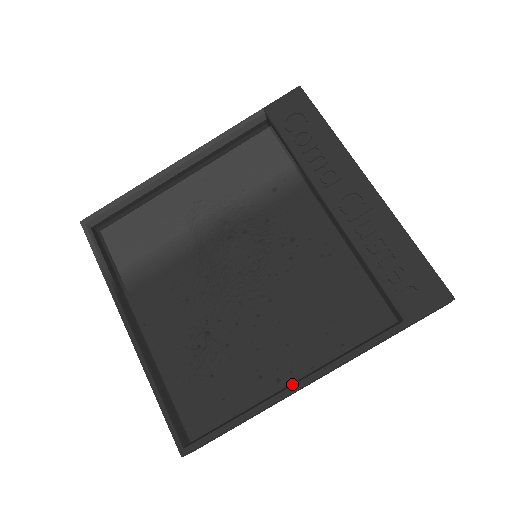
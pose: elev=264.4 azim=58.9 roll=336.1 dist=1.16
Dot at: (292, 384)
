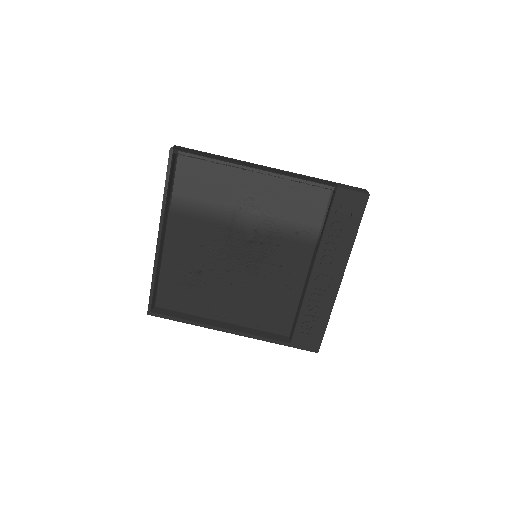
Dot at: (221, 325)
